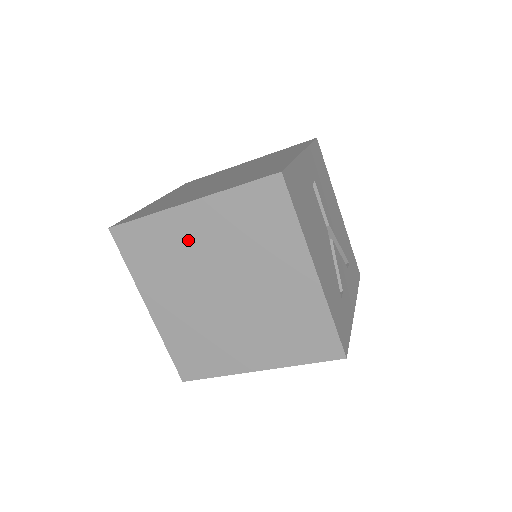
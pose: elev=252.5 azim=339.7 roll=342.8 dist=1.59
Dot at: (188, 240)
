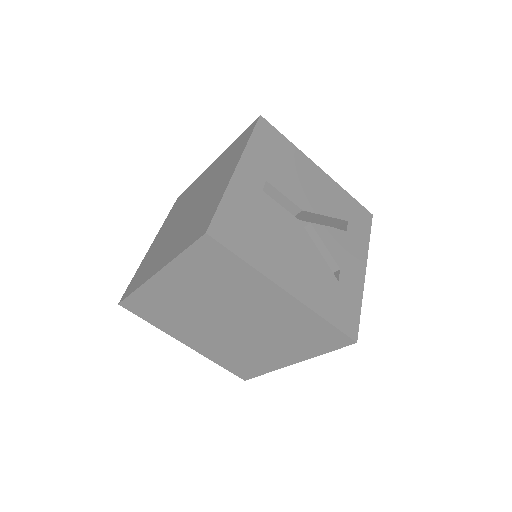
Dot at: (176, 297)
